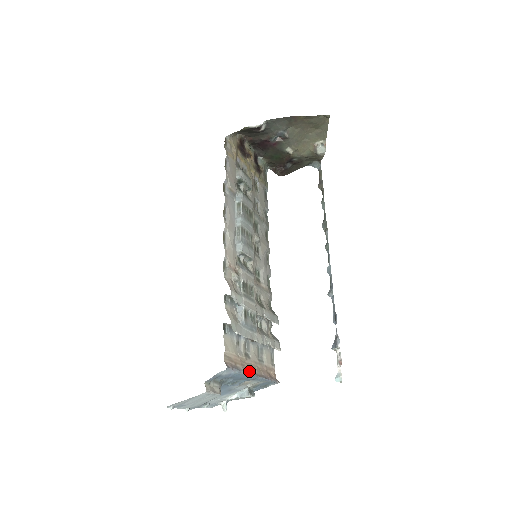
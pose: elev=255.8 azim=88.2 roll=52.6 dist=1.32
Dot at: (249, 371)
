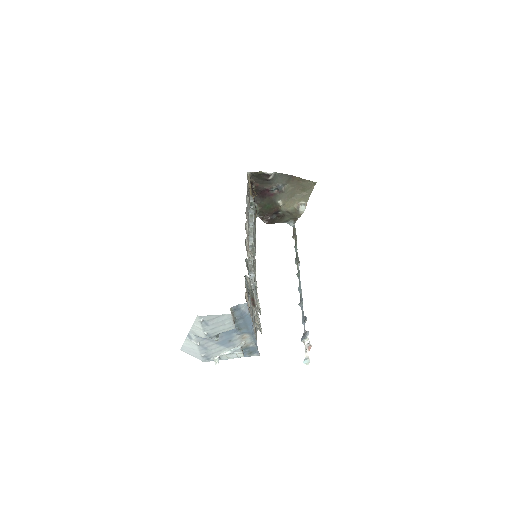
Dot at: (252, 323)
